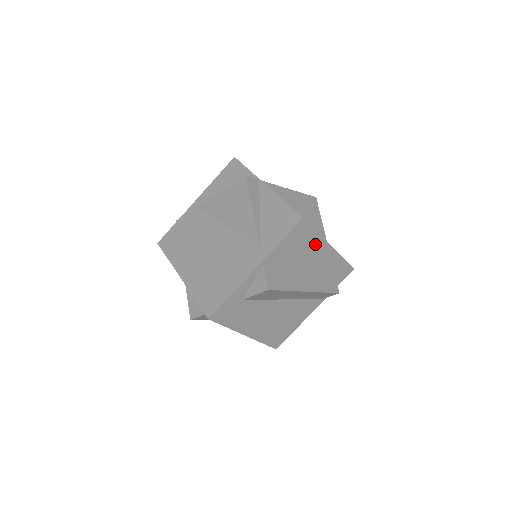
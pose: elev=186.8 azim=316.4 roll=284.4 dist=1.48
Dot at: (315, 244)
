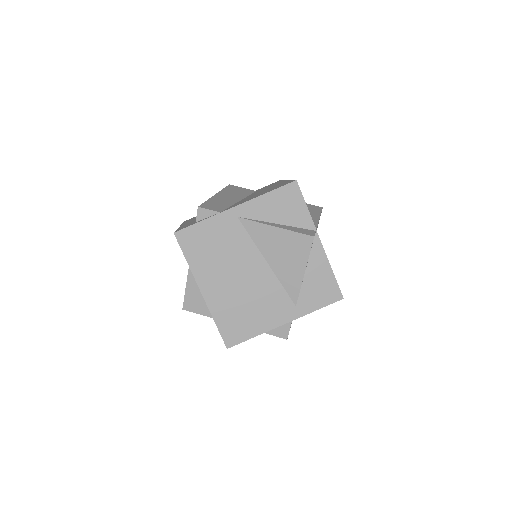
Dot at: occluded
